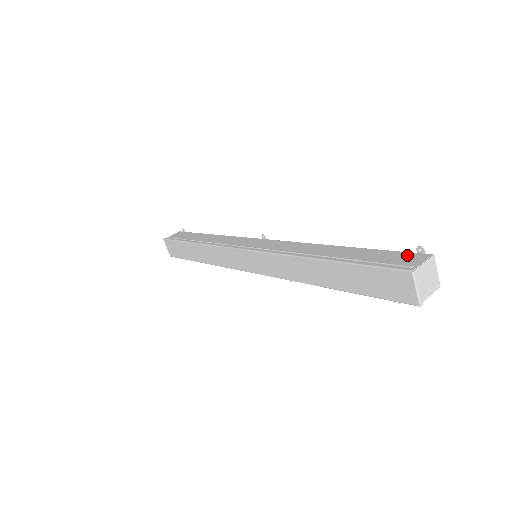
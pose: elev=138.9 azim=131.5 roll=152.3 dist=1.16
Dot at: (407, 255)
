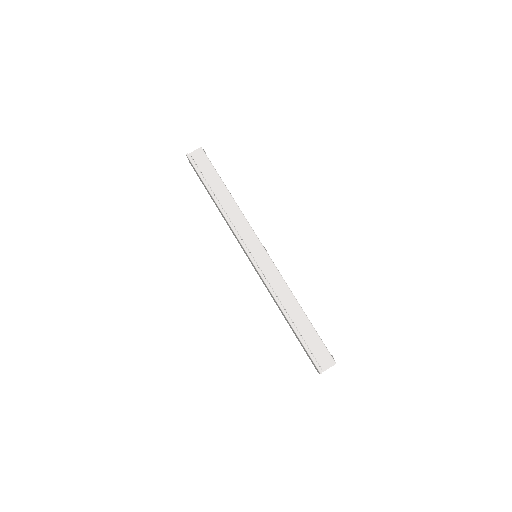
Dot at: (326, 355)
